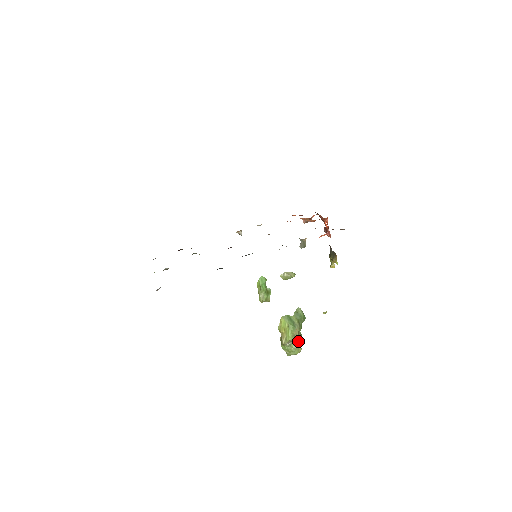
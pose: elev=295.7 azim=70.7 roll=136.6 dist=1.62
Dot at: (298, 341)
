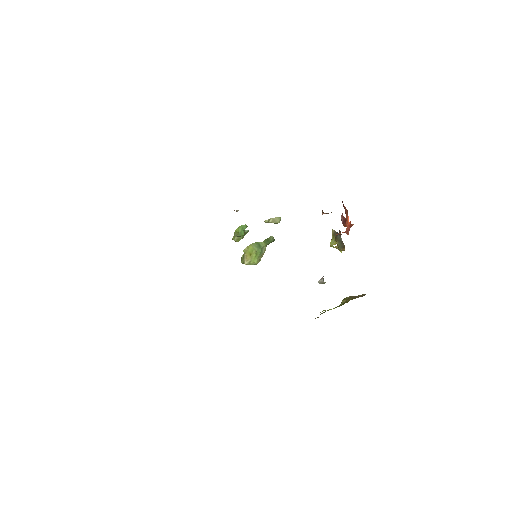
Dot at: occluded
